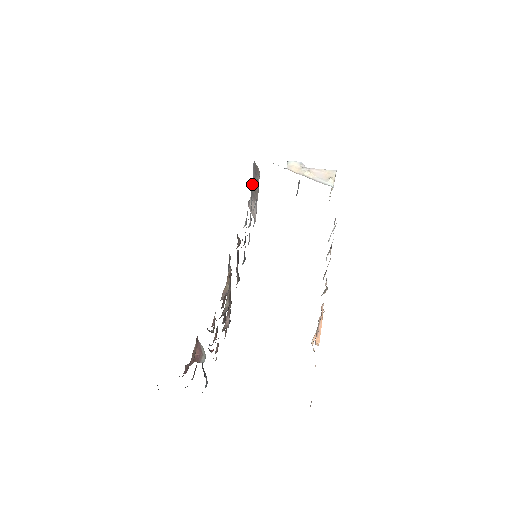
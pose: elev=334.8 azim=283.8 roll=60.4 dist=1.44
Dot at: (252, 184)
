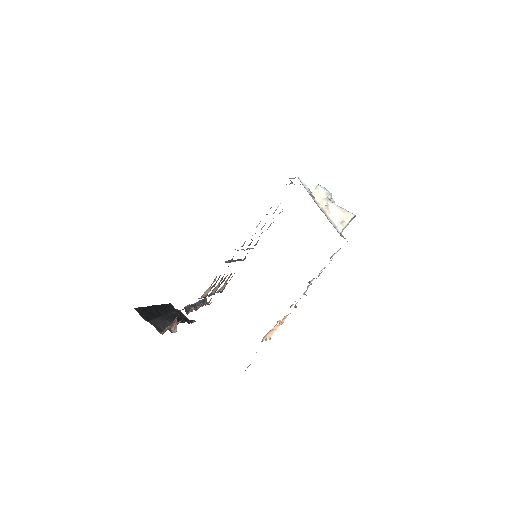
Dot at: (286, 184)
